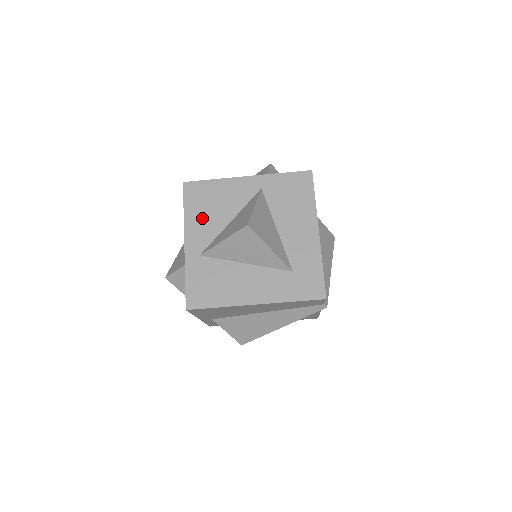
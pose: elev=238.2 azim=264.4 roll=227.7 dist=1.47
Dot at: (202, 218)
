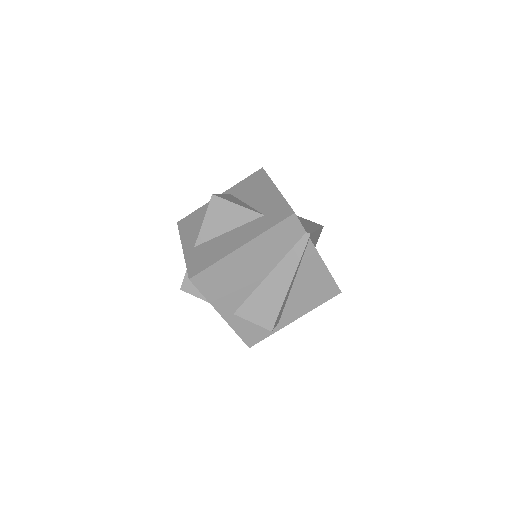
Dot at: (193, 230)
